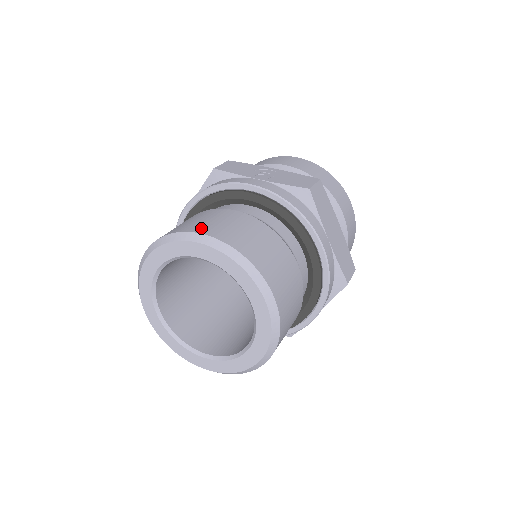
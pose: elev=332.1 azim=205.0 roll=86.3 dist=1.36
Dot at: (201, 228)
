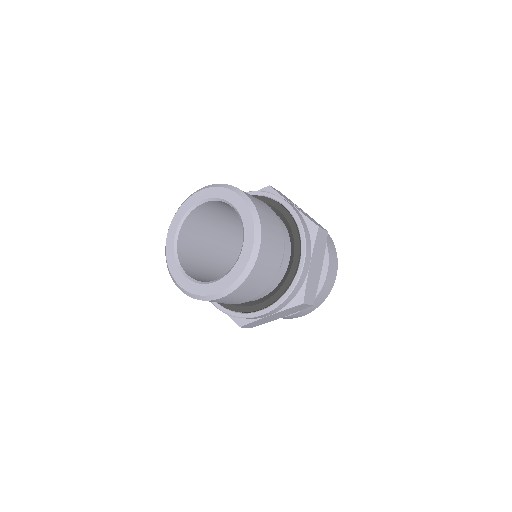
Dot at: occluded
